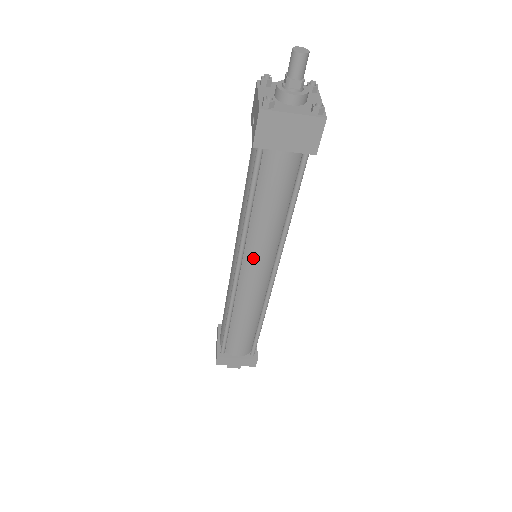
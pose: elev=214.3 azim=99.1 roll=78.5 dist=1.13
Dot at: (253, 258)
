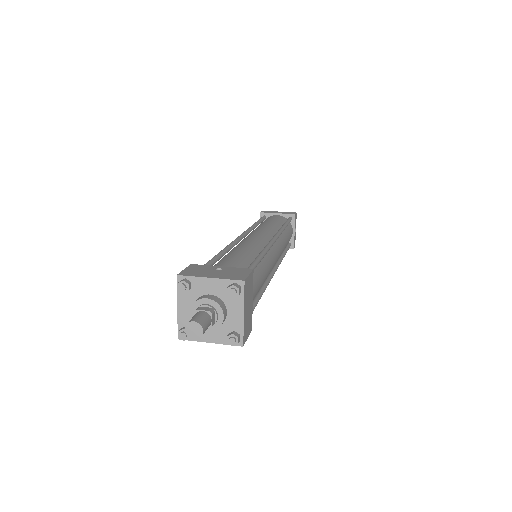
Dot at: occluded
